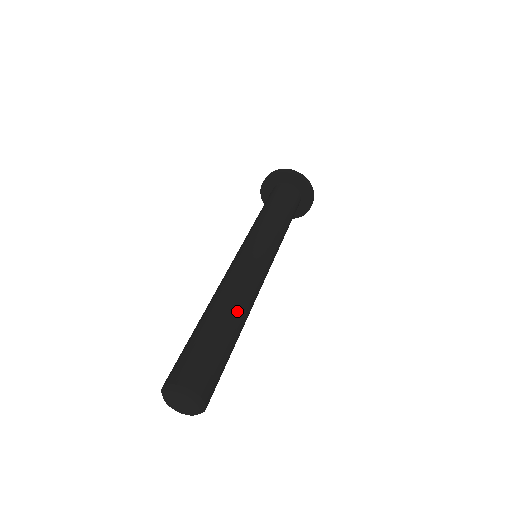
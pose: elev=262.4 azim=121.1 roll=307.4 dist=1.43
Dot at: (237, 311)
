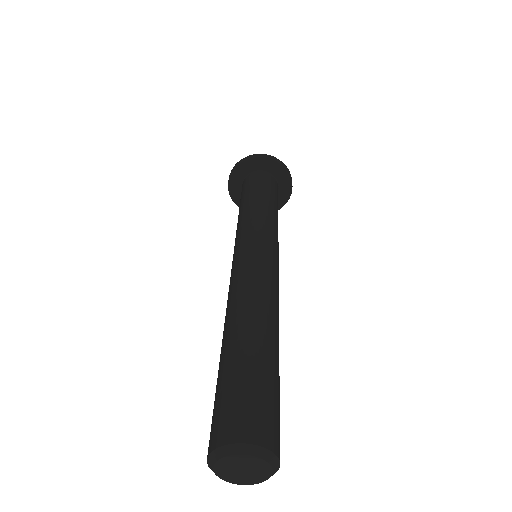
Dot at: (277, 330)
